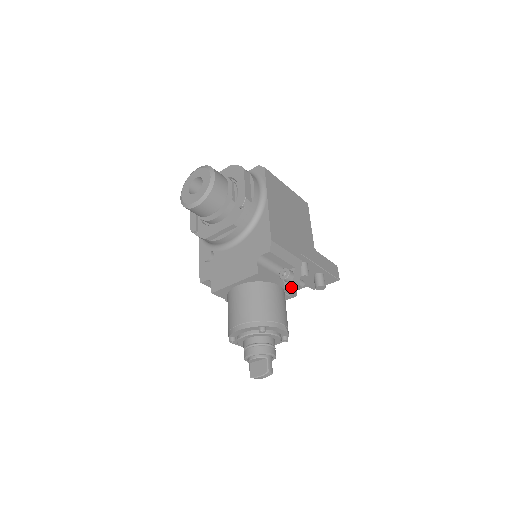
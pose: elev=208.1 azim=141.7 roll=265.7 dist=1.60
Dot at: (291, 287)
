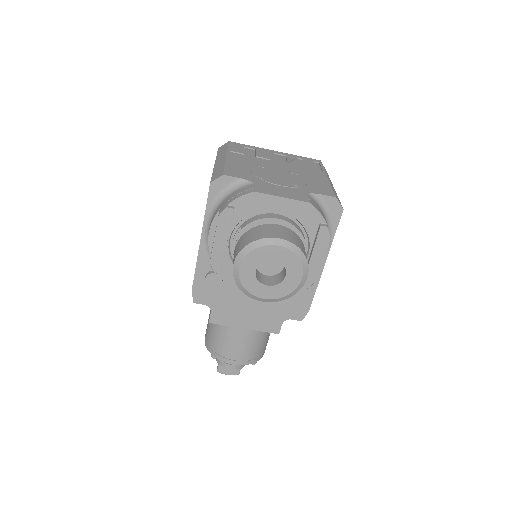
Dot at: occluded
